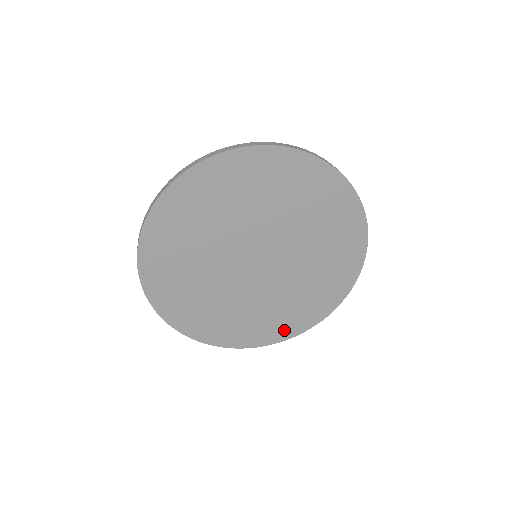
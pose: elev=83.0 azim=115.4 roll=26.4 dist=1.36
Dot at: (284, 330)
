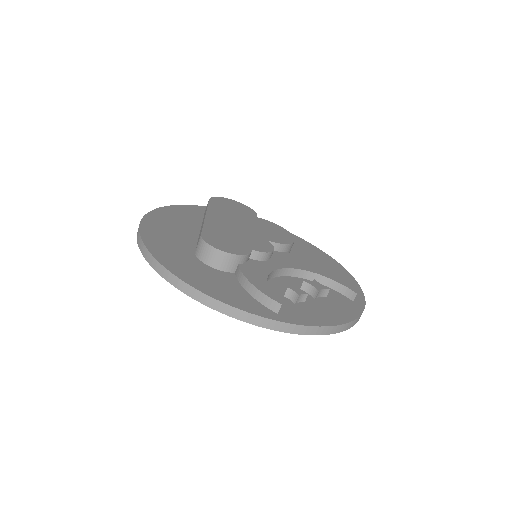
Dot at: occluded
